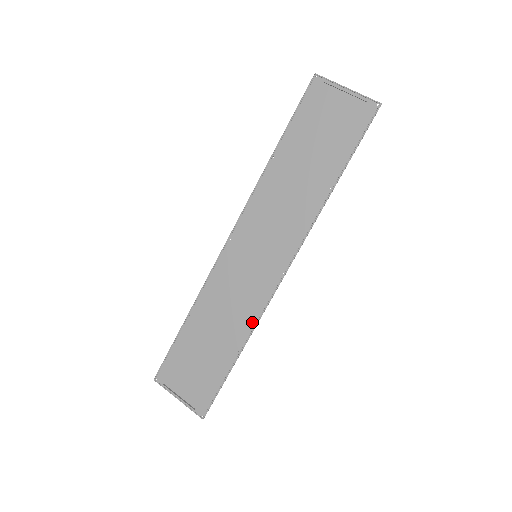
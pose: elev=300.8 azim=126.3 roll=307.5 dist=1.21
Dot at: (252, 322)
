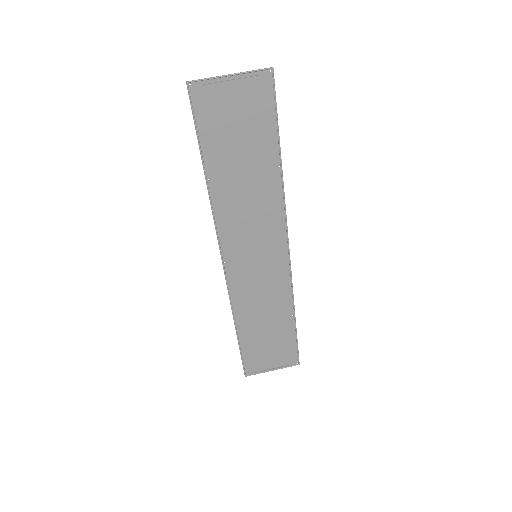
Dot at: (288, 294)
